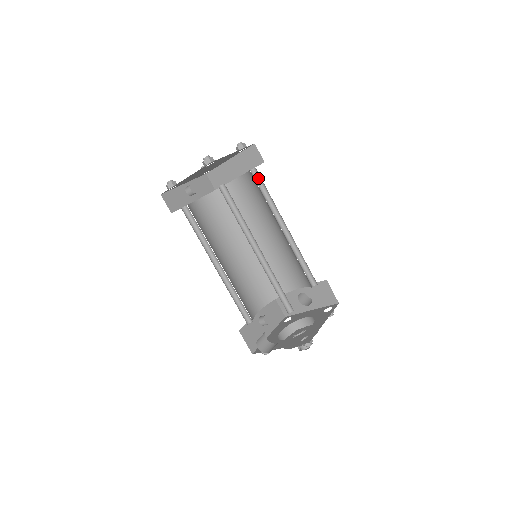
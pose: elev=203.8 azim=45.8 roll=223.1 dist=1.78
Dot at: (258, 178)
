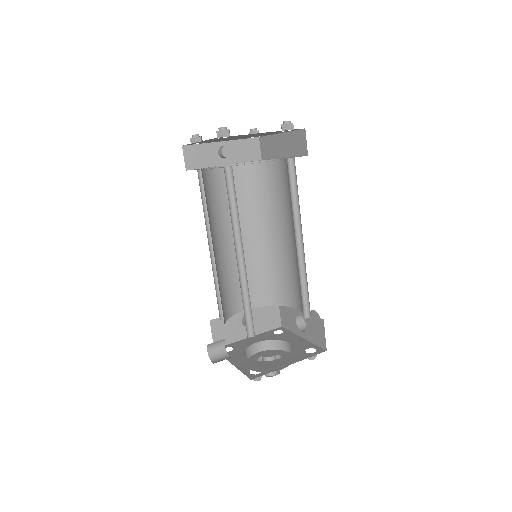
Dot at: (294, 171)
